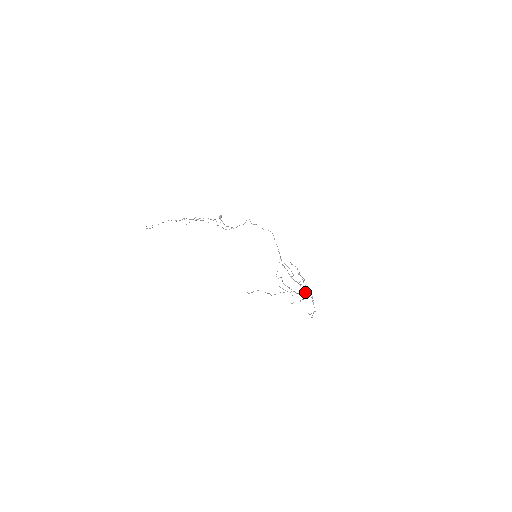
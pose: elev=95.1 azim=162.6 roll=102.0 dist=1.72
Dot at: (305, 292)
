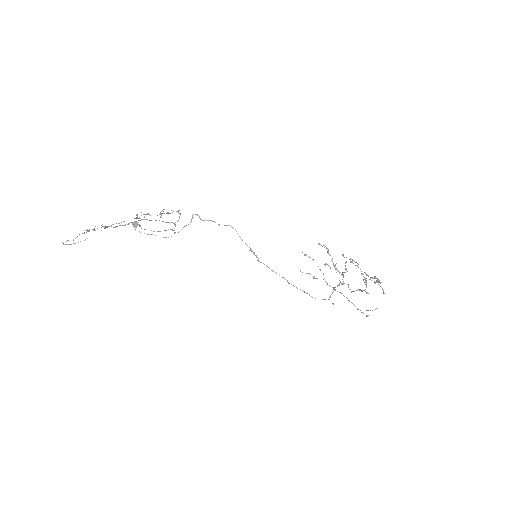
Dot at: (348, 285)
